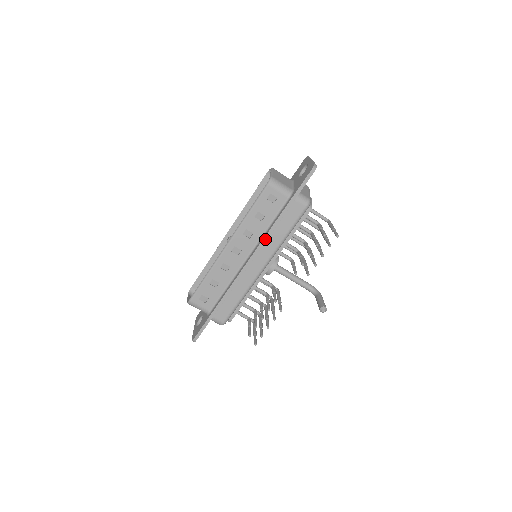
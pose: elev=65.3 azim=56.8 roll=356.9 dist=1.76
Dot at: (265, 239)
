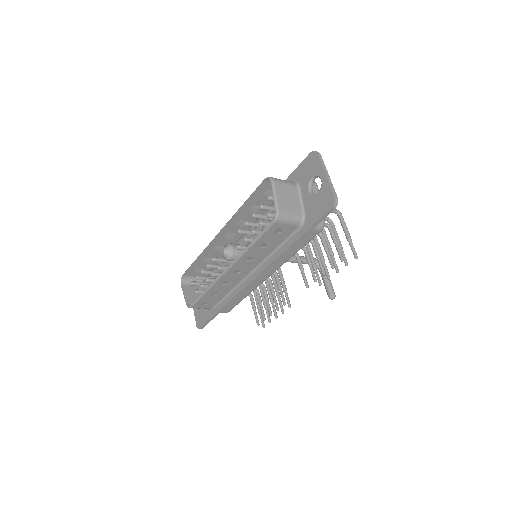
Dot at: (272, 264)
